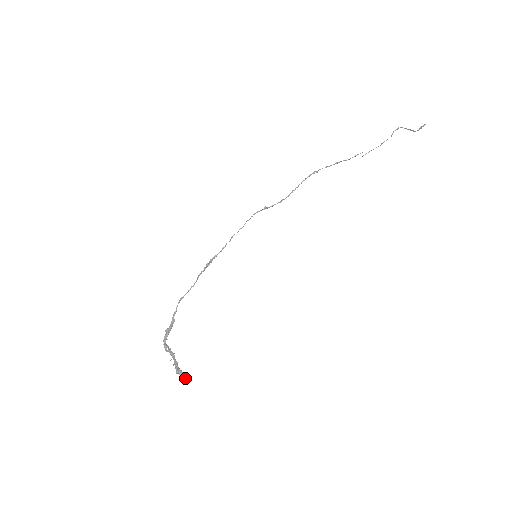
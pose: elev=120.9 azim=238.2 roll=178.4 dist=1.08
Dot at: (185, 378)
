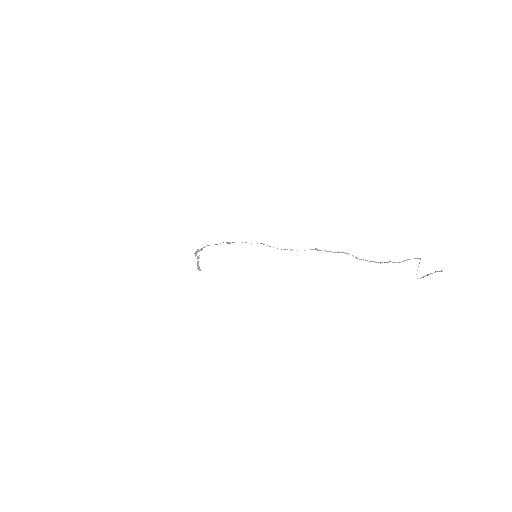
Dot at: (200, 270)
